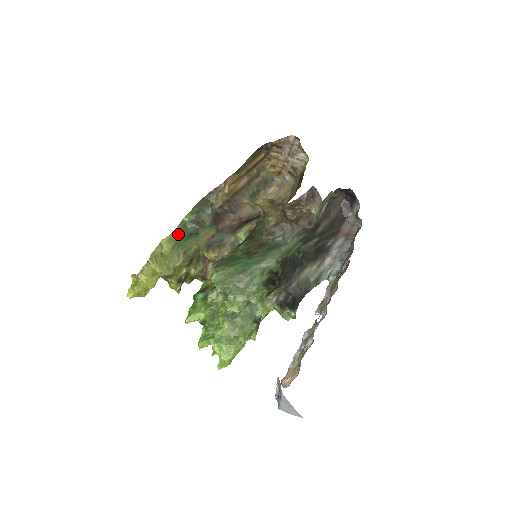
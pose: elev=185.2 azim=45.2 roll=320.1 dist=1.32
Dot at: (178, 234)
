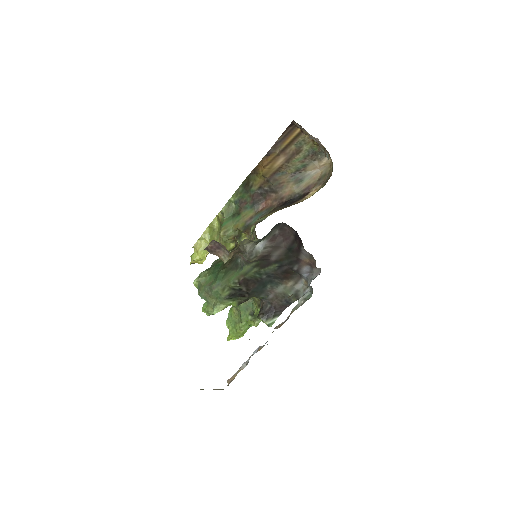
Dot at: (223, 214)
